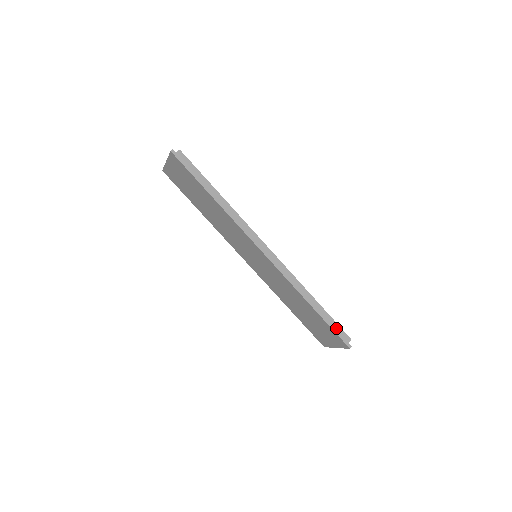
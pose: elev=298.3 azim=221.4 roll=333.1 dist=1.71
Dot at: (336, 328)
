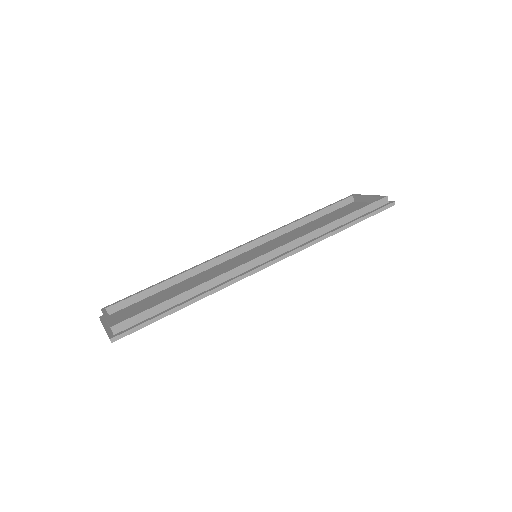
Dot at: (371, 209)
